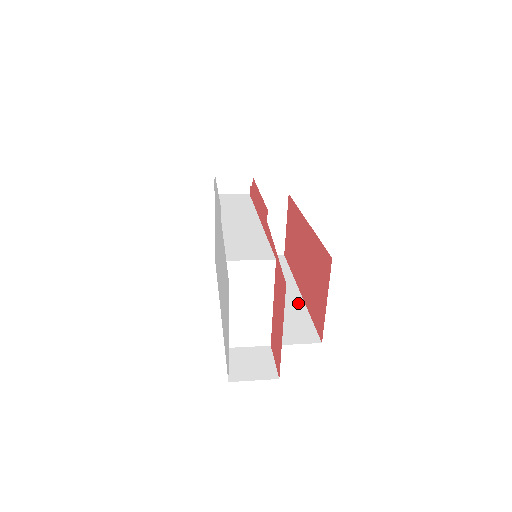
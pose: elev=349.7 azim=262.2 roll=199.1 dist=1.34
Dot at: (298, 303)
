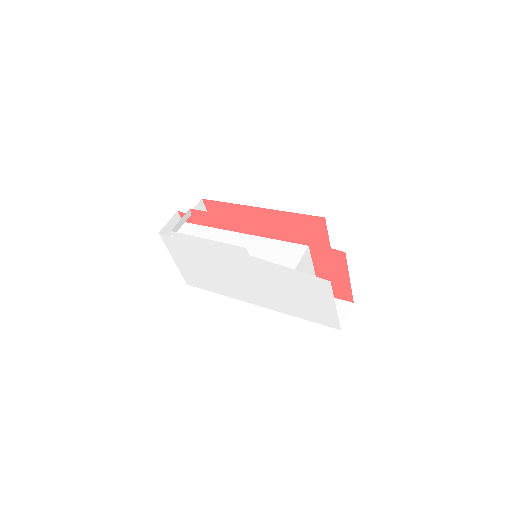
Dot at: occluded
